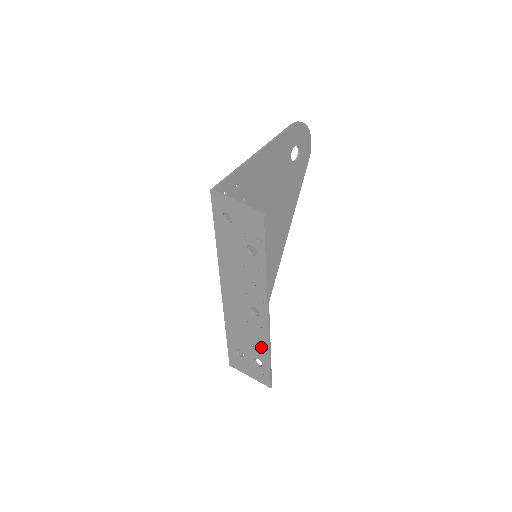
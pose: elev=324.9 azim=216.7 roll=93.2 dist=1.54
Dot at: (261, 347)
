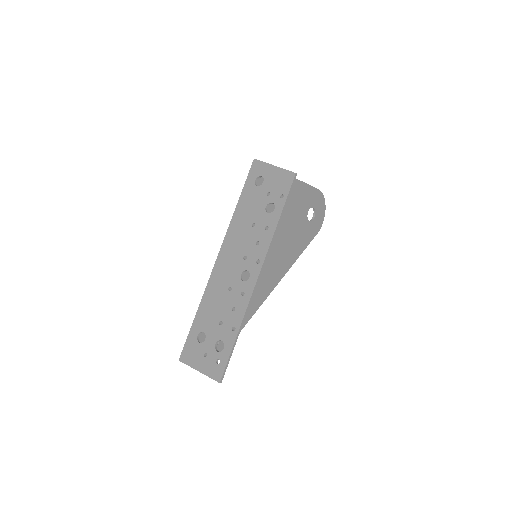
Dot at: (233, 322)
